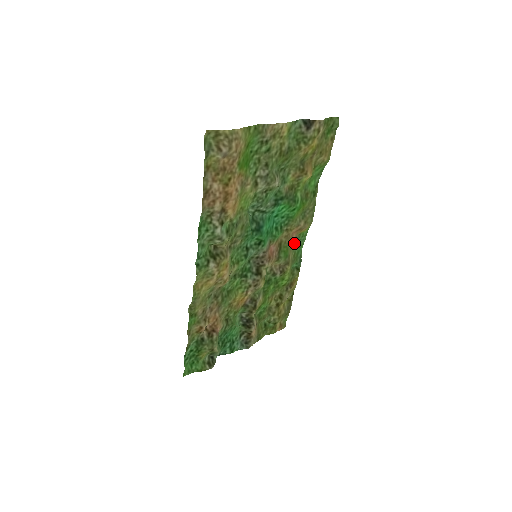
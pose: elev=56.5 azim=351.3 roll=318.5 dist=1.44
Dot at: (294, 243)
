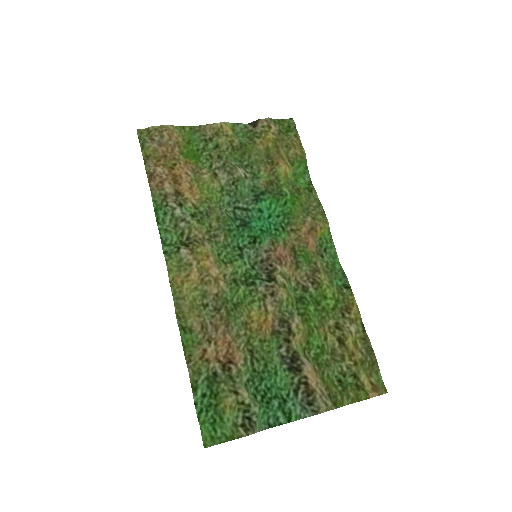
Dot at: (320, 253)
